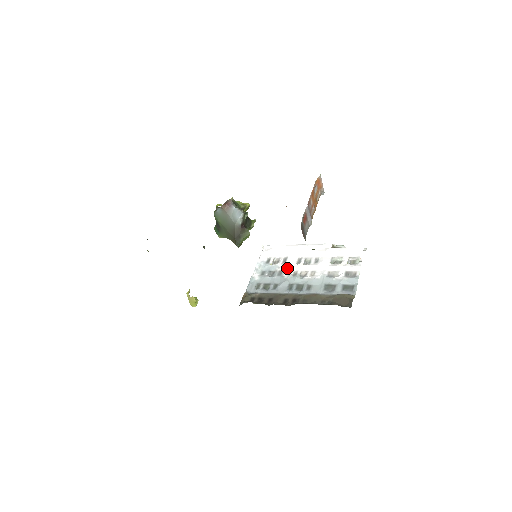
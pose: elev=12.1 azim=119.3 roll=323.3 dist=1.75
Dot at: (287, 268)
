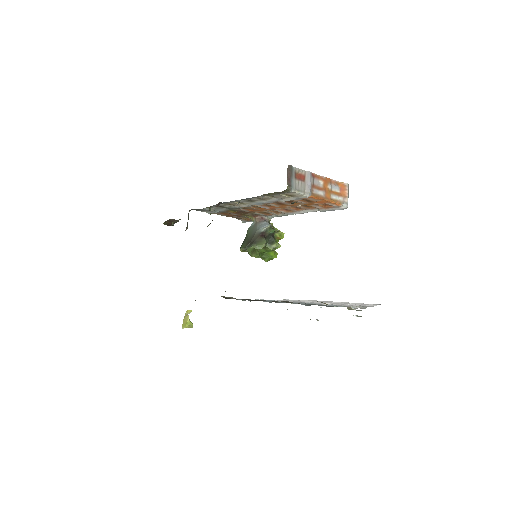
Dot at: occluded
